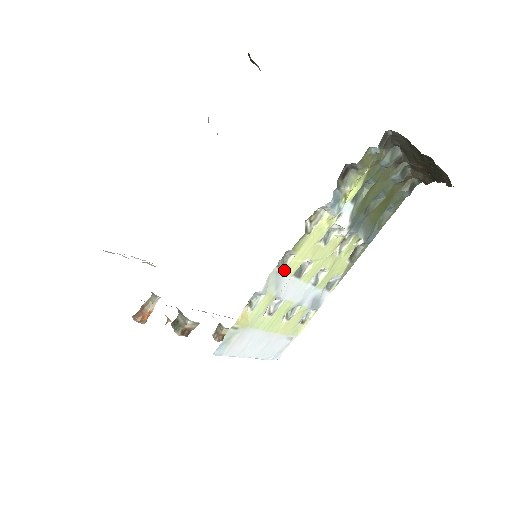
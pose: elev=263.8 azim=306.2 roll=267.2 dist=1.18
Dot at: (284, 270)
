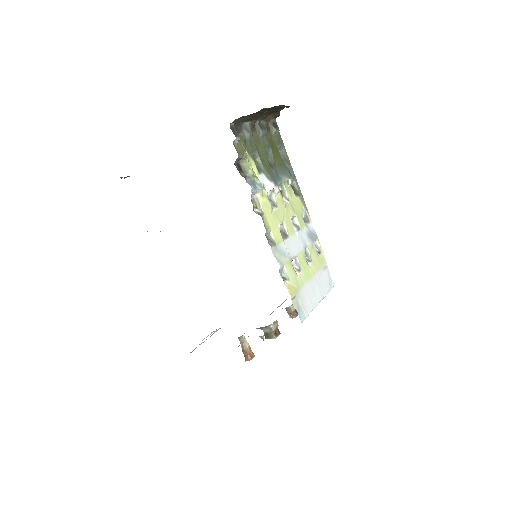
Dot at: (276, 244)
